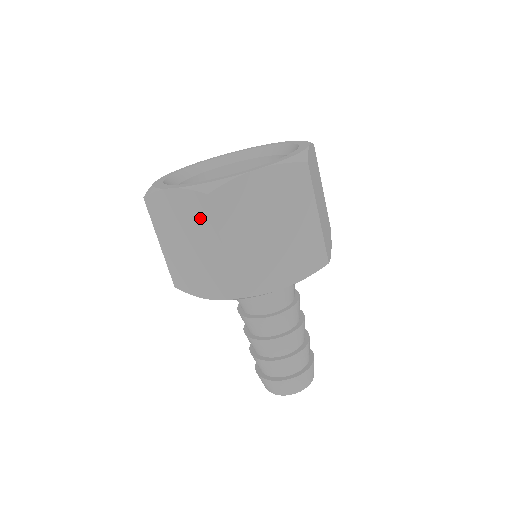
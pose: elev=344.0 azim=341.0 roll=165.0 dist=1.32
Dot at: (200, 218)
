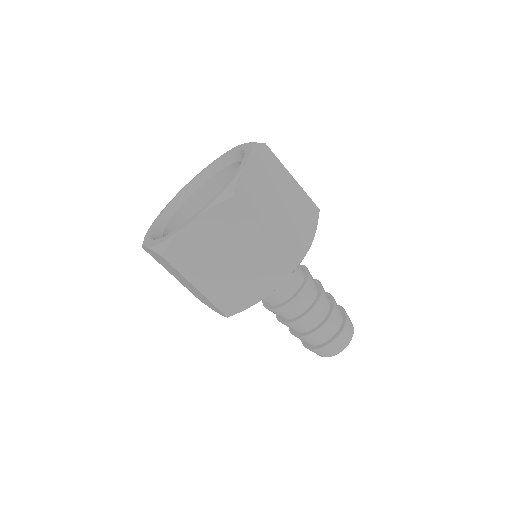
Dot at: occluded
